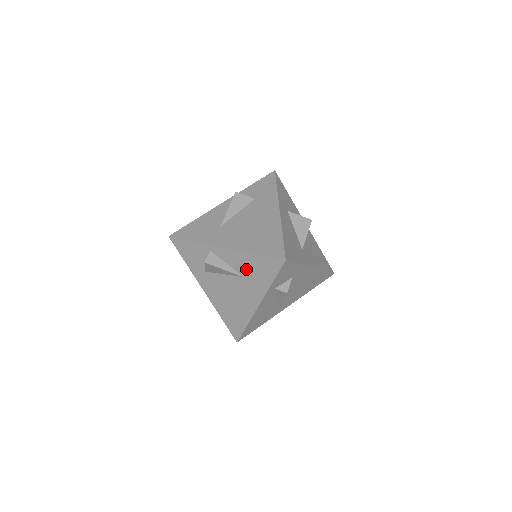
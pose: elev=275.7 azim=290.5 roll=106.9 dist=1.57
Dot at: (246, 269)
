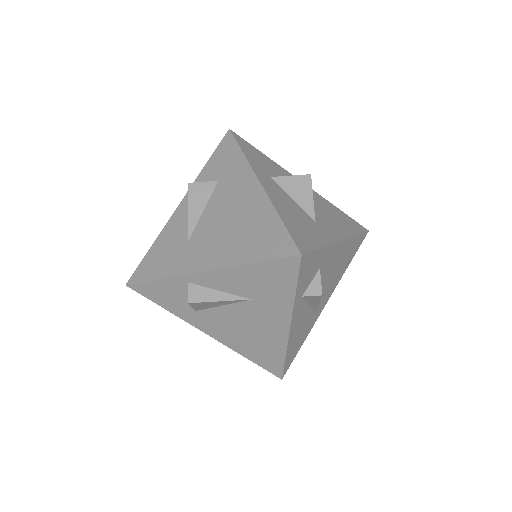
Dot at: (249, 288)
